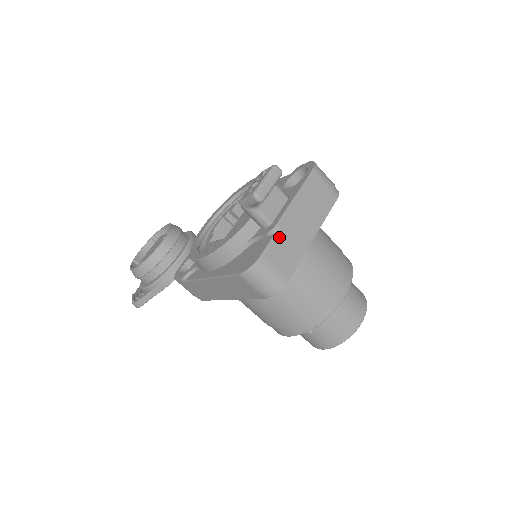
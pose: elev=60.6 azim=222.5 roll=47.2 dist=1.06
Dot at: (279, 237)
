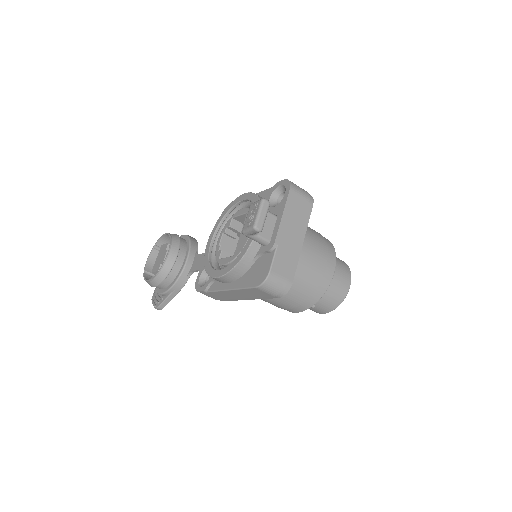
Dot at: (279, 252)
